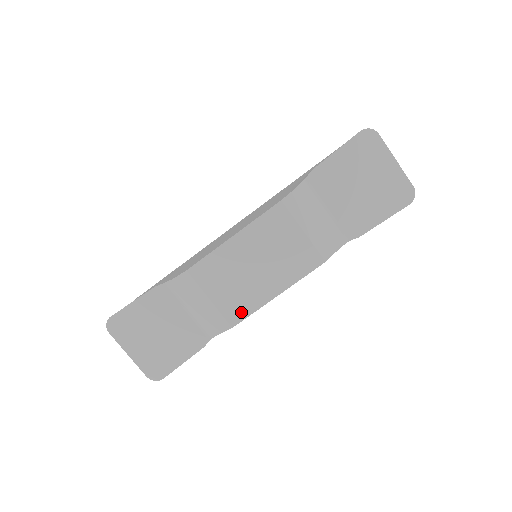
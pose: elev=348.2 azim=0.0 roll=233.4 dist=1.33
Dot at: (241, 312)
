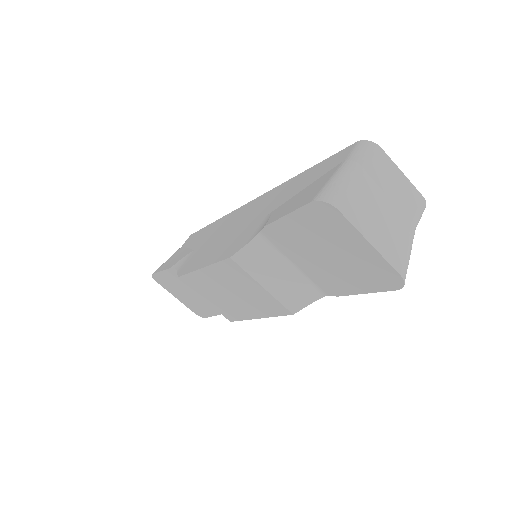
Dot at: (232, 316)
